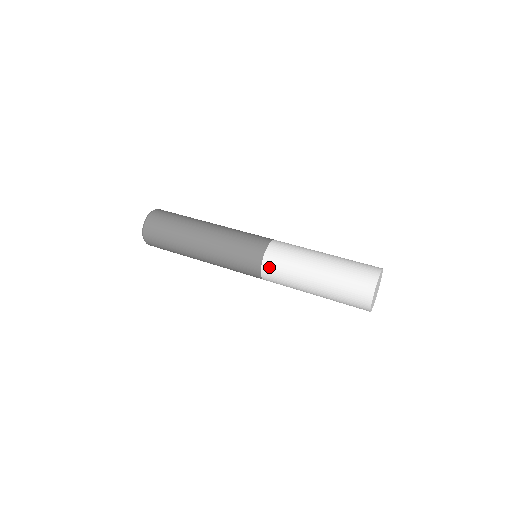
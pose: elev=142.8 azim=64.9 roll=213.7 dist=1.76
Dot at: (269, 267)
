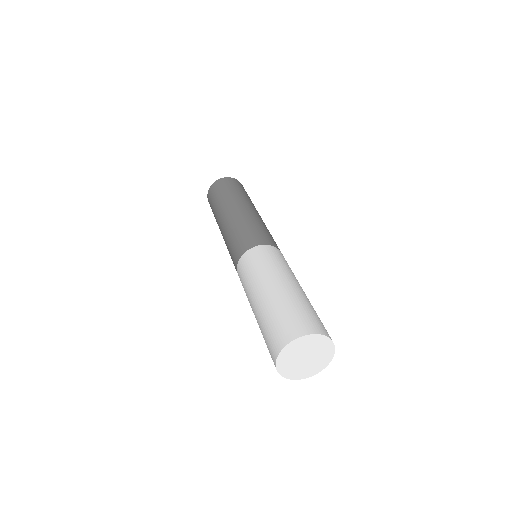
Dot at: occluded
